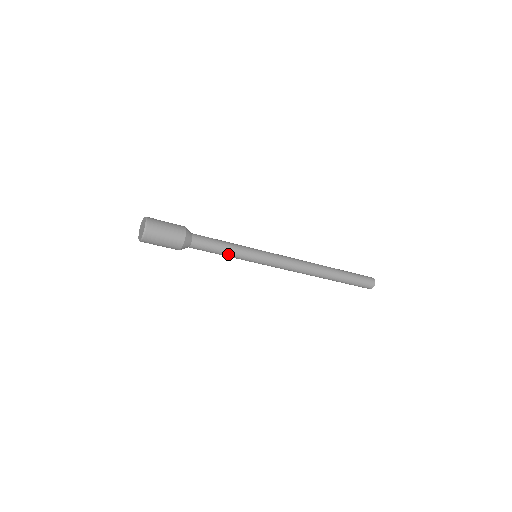
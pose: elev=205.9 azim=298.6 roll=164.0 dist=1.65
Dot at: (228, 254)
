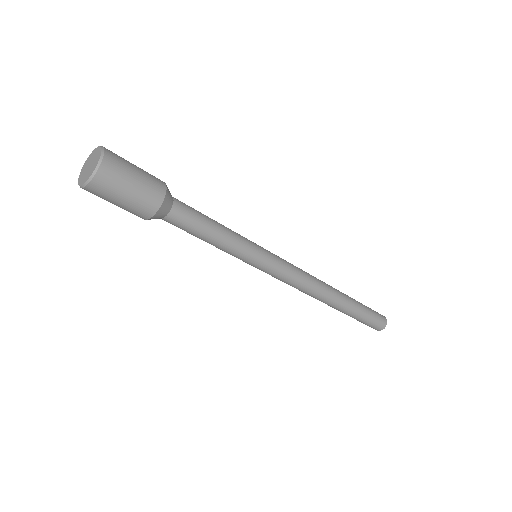
Dot at: (218, 245)
